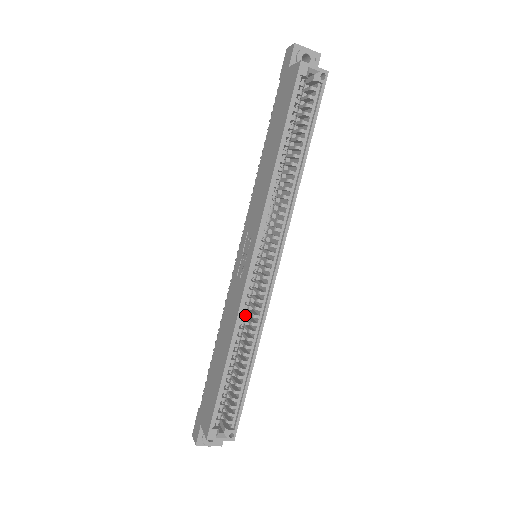
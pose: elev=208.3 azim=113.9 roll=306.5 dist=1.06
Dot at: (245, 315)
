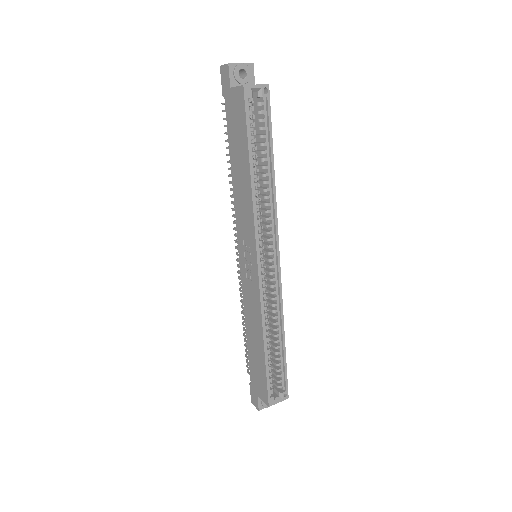
Dot at: (266, 308)
